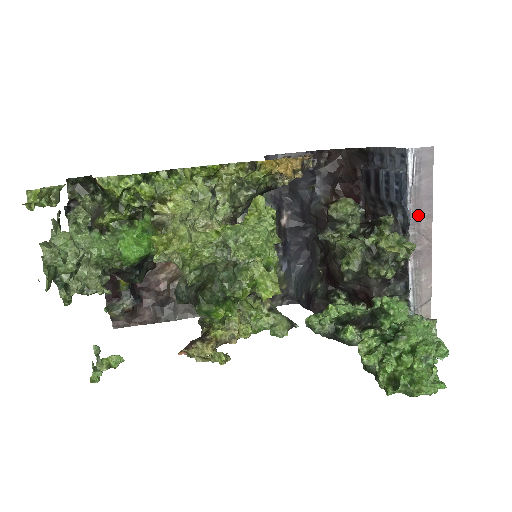
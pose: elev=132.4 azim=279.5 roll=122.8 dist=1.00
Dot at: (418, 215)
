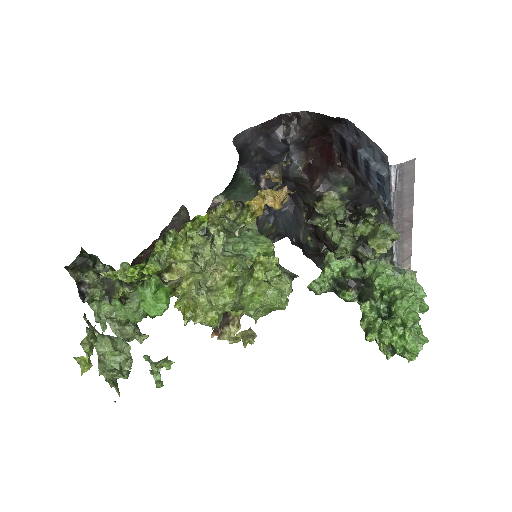
Dot at: (401, 209)
